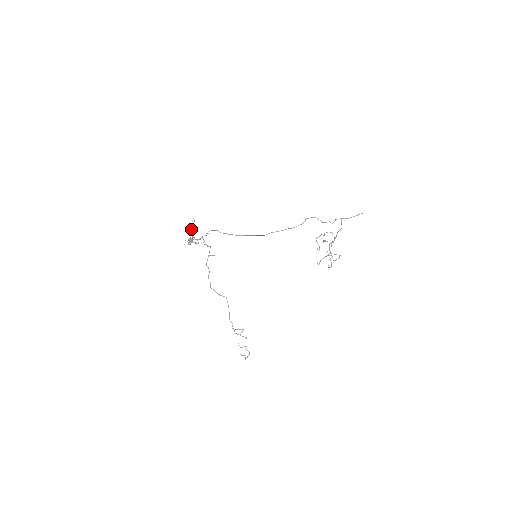
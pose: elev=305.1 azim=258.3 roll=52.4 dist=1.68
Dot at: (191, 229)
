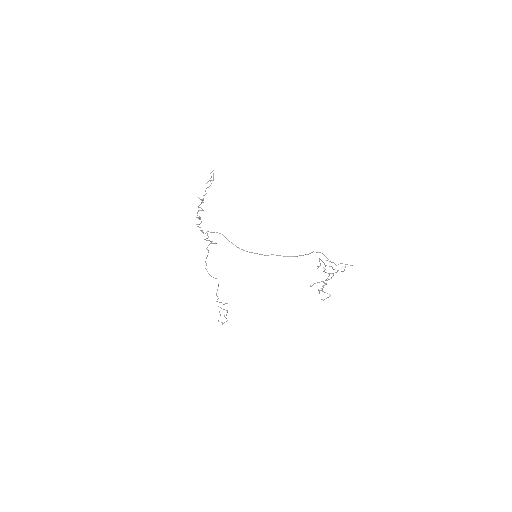
Dot at: (208, 181)
